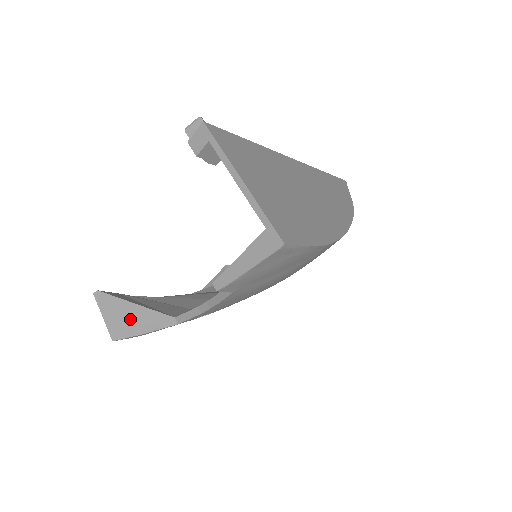
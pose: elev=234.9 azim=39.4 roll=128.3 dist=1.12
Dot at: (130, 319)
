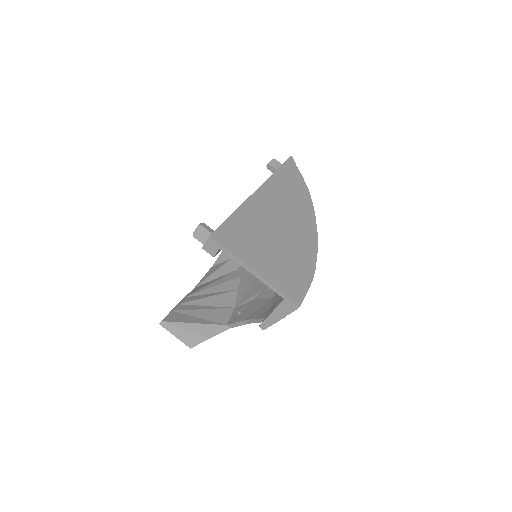
Dot at: (195, 333)
